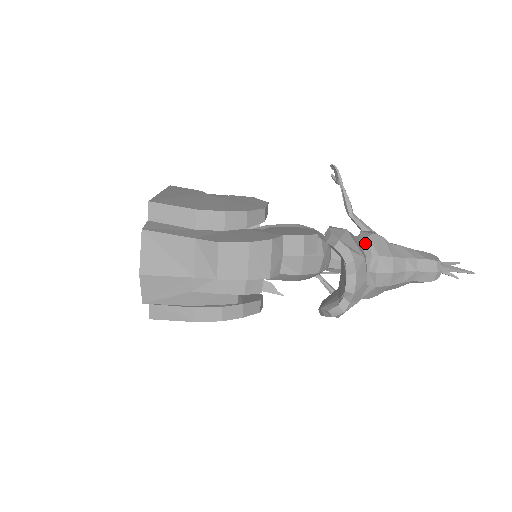
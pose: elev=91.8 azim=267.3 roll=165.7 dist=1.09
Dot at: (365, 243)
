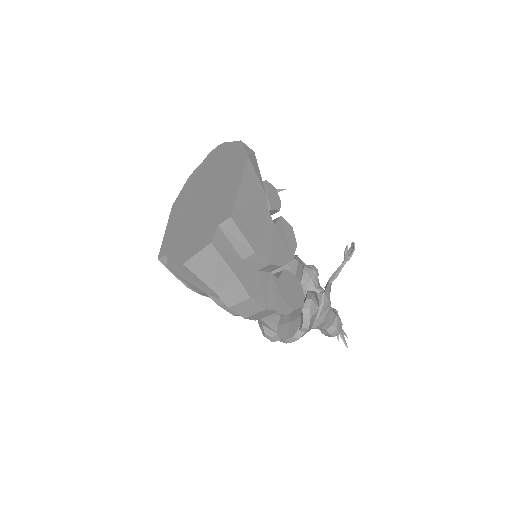
Dot at: (319, 305)
